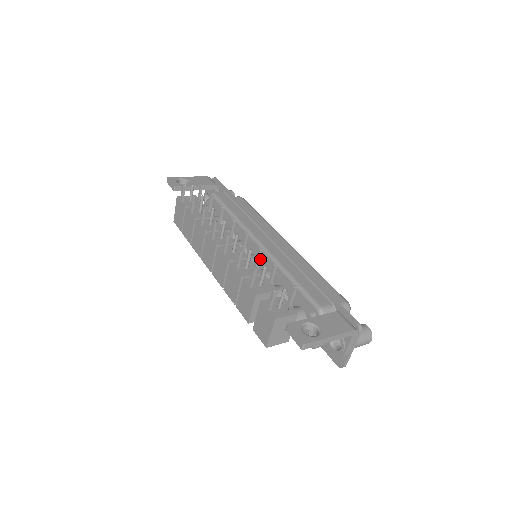
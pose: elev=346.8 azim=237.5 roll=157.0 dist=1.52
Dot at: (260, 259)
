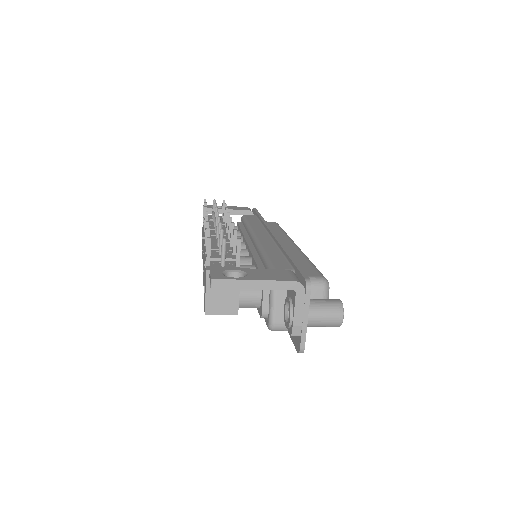
Dot at: (249, 249)
